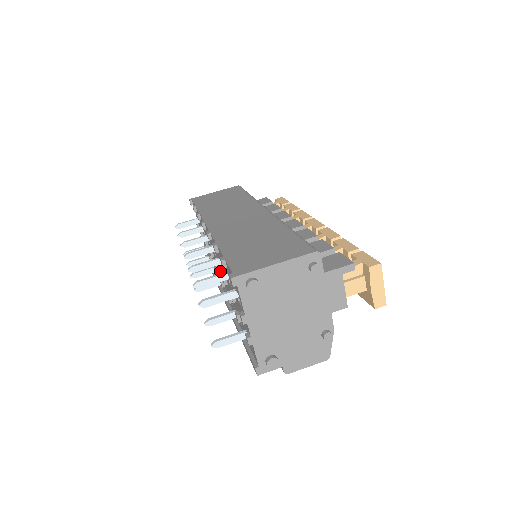
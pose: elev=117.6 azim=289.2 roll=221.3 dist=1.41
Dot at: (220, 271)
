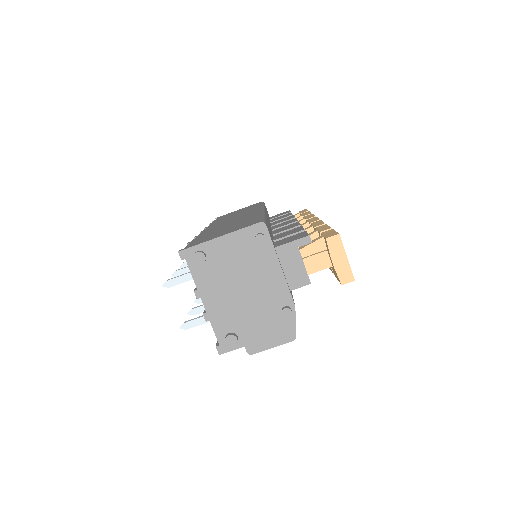
Dot at: occluded
